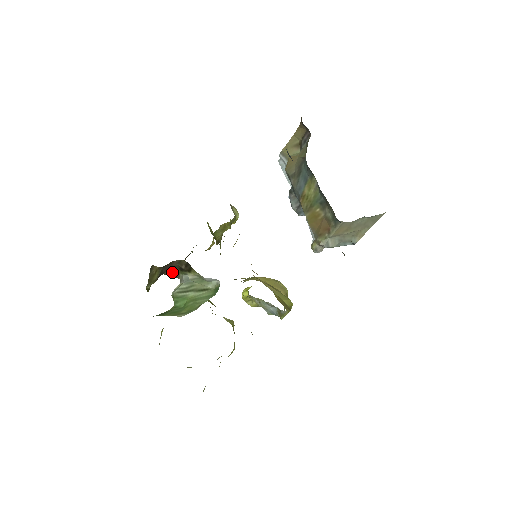
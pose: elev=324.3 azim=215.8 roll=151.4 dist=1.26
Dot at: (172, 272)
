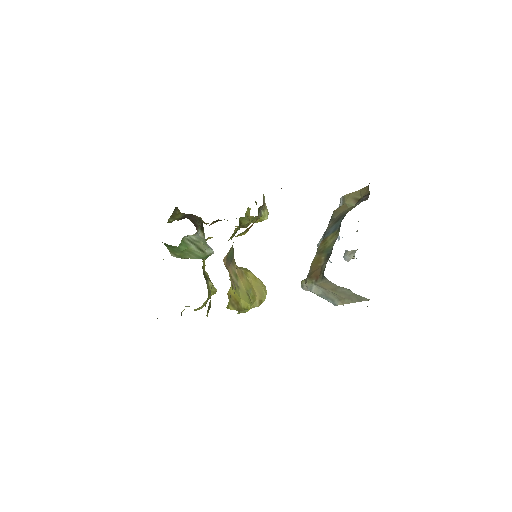
Dot at: (195, 222)
